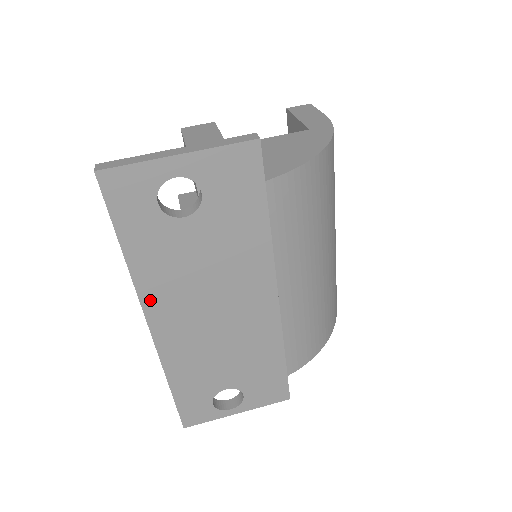
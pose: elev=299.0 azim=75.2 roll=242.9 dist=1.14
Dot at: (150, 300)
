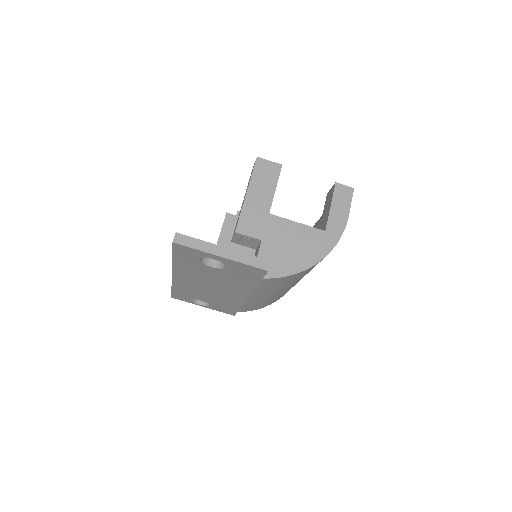
Dot at: (178, 272)
